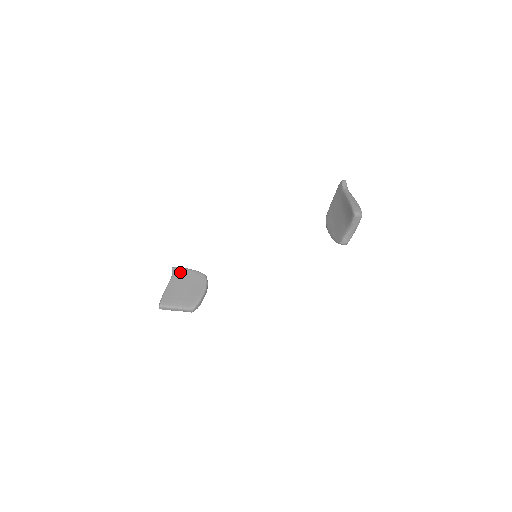
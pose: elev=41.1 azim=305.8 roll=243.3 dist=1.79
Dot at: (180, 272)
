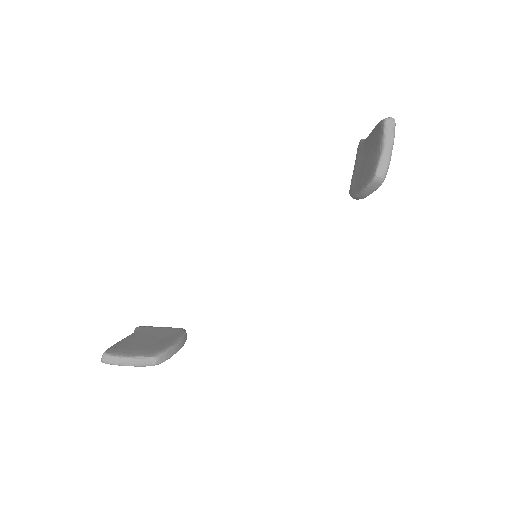
Dot at: (146, 329)
